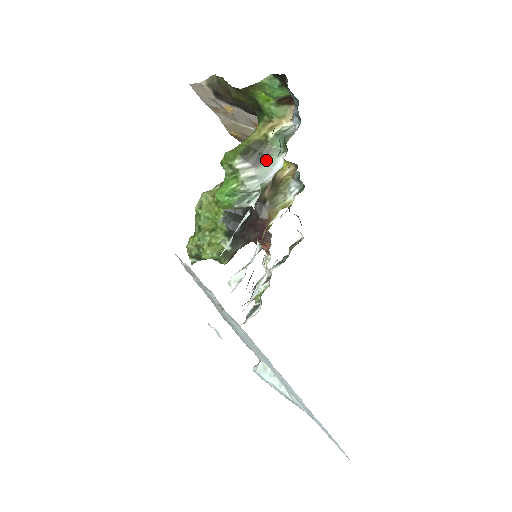
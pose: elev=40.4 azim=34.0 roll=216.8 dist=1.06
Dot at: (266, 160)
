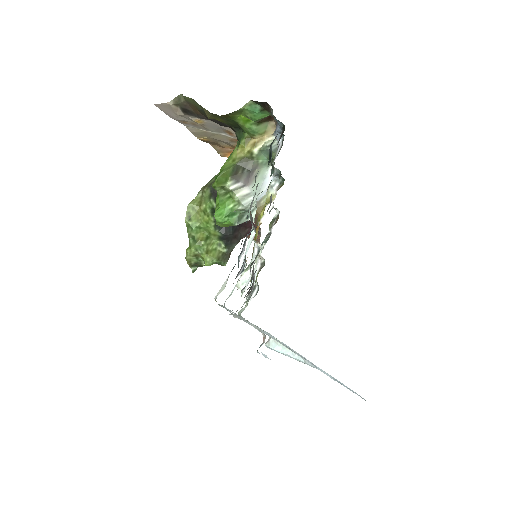
Dot at: occluded
